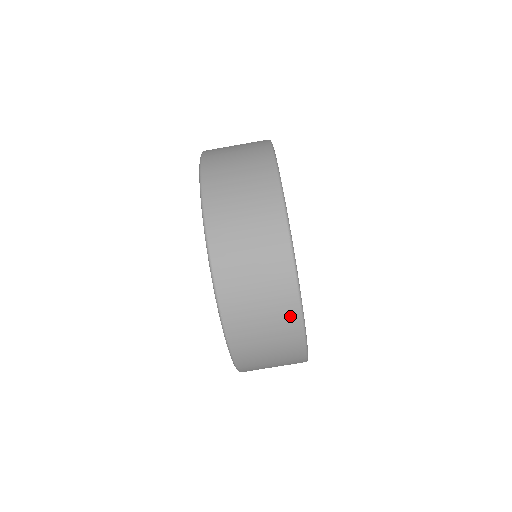
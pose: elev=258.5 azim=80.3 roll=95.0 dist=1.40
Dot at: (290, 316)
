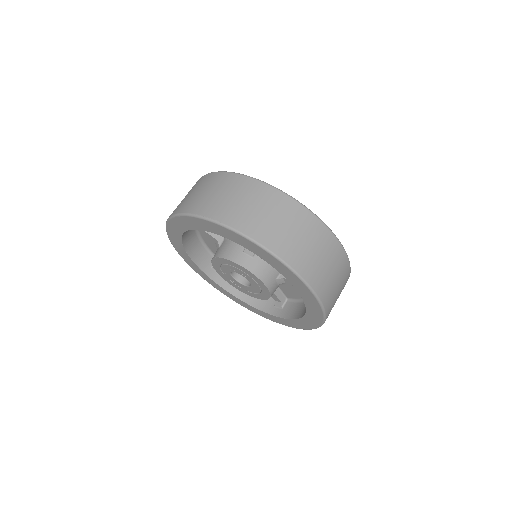
Dot at: (345, 267)
